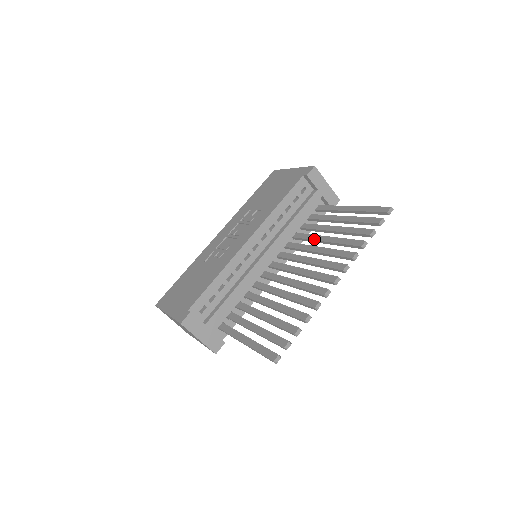
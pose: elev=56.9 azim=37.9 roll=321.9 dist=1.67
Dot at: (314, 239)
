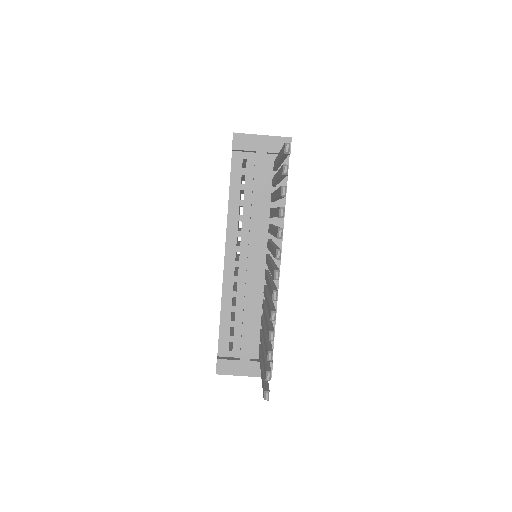
Dot at: (272, 216)
